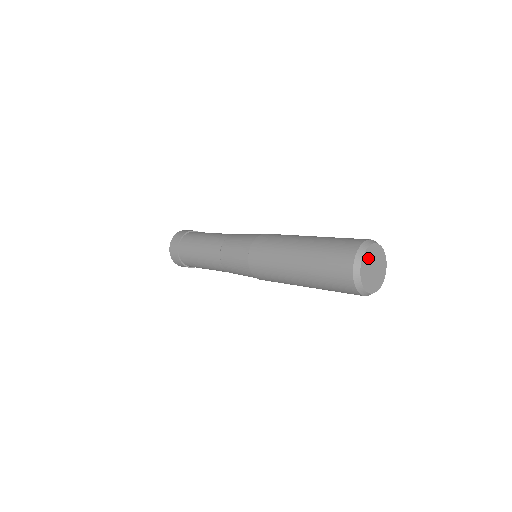
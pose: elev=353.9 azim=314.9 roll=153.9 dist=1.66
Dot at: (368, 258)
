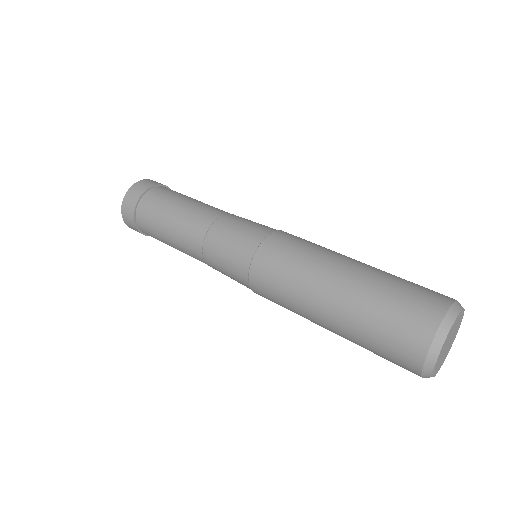
Dot at: (454, 325)
